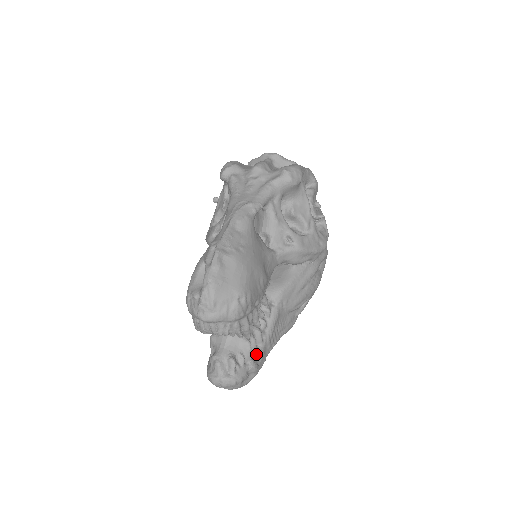
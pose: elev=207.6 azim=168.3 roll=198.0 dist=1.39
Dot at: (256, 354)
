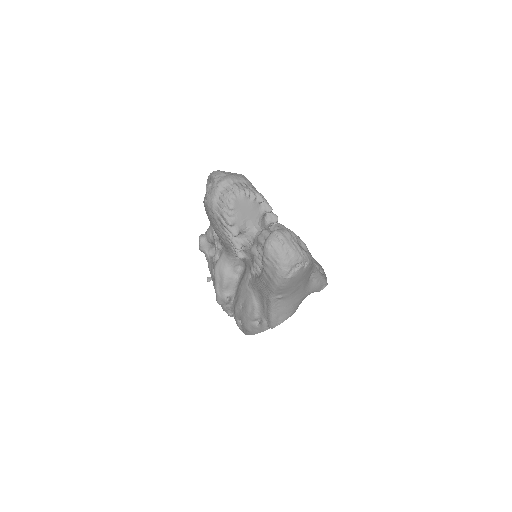
Dot at: occluded
